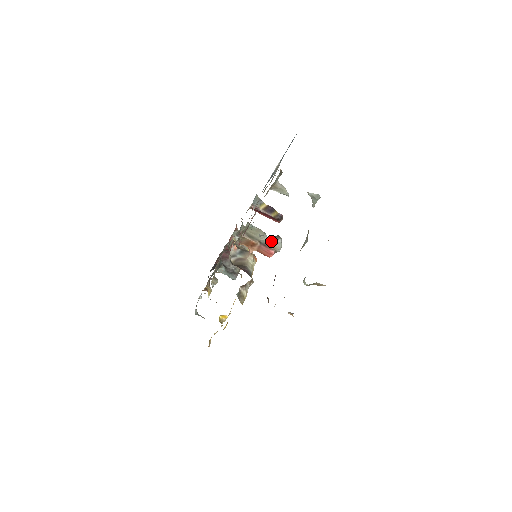
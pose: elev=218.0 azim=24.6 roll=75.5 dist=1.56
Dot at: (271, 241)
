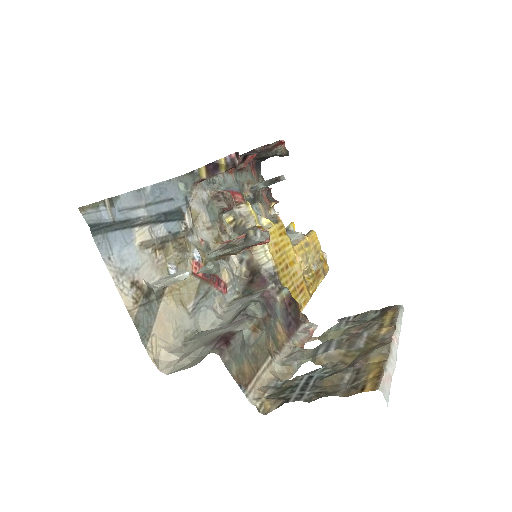
Dot at: occluded
